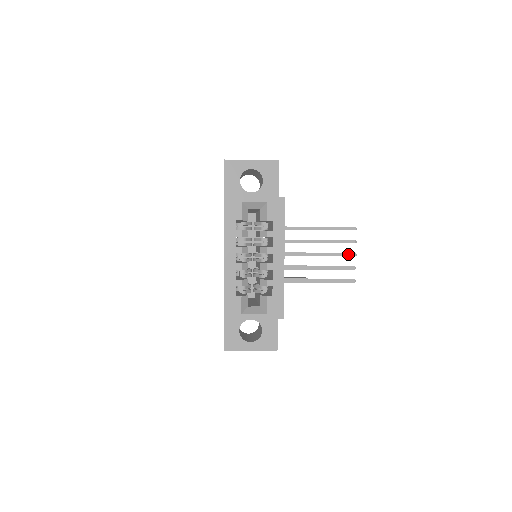
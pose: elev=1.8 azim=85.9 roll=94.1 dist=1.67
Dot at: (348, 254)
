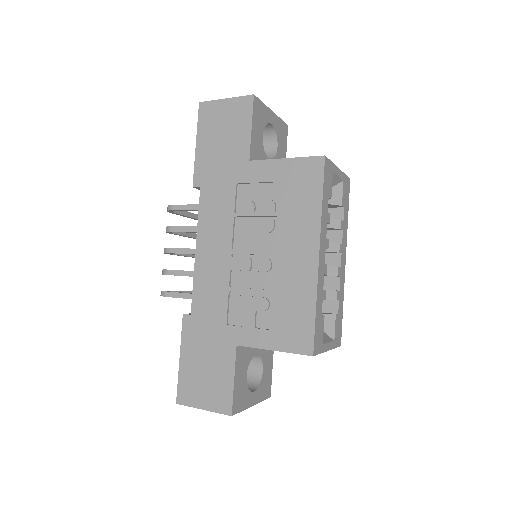
Dot at: occluded
